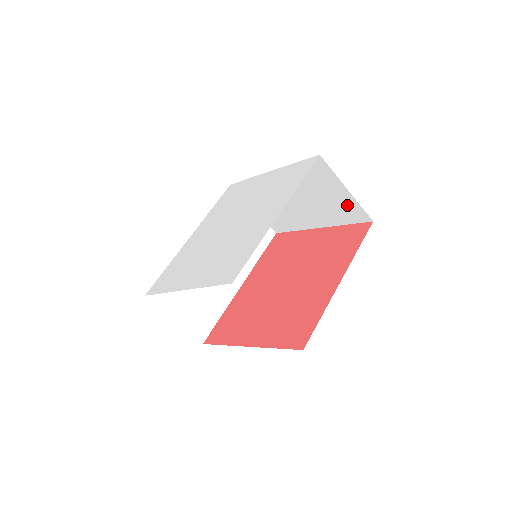
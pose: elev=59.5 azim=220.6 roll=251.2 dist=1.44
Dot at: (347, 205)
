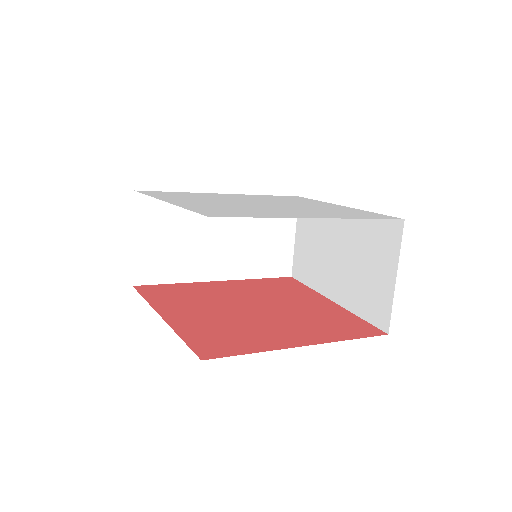
Dot at: (380, 296)
